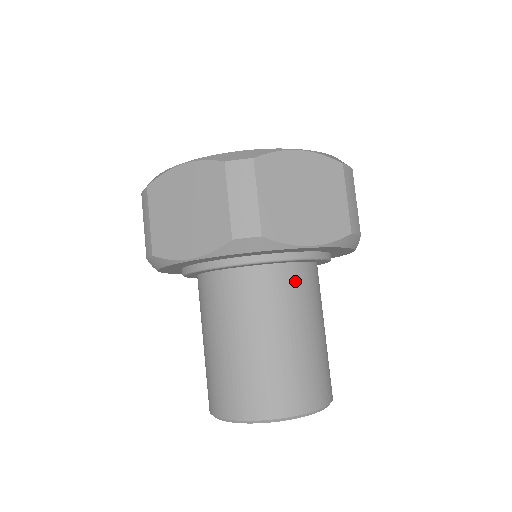
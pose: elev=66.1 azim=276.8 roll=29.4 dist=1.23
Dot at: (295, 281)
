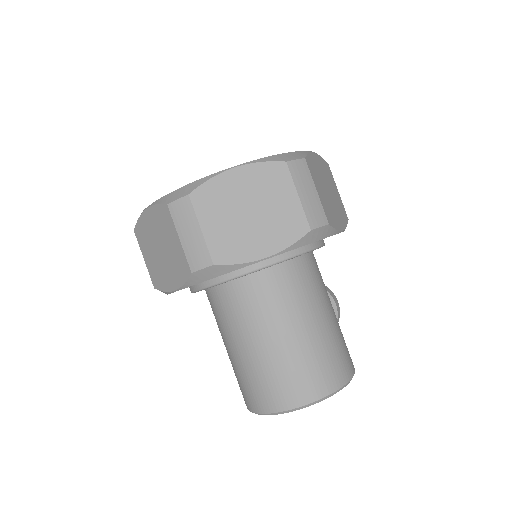
Dot at: (277, 283)
